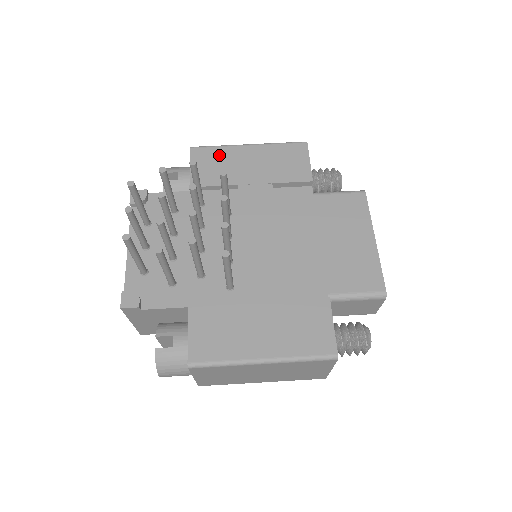
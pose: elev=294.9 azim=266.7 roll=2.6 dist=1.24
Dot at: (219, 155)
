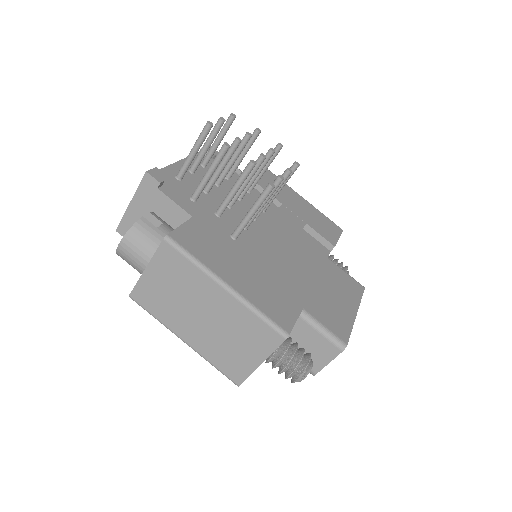
Dot at: occluded
